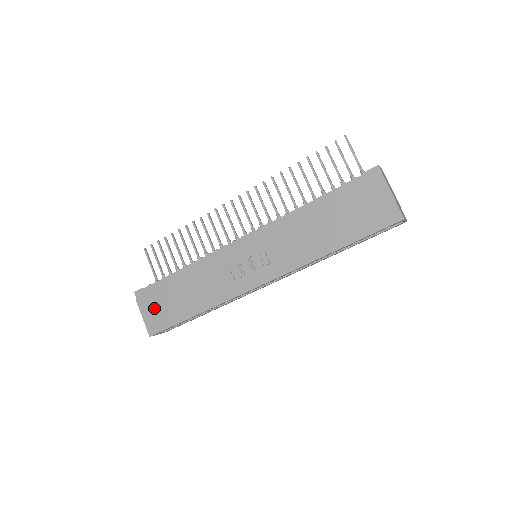
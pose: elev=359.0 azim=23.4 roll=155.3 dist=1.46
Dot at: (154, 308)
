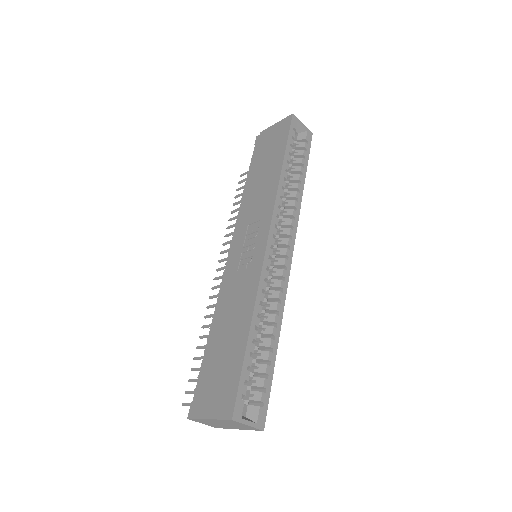
Dot at: (213, 392)
